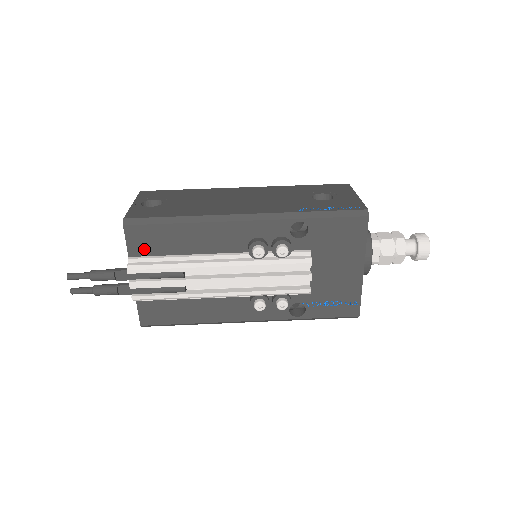
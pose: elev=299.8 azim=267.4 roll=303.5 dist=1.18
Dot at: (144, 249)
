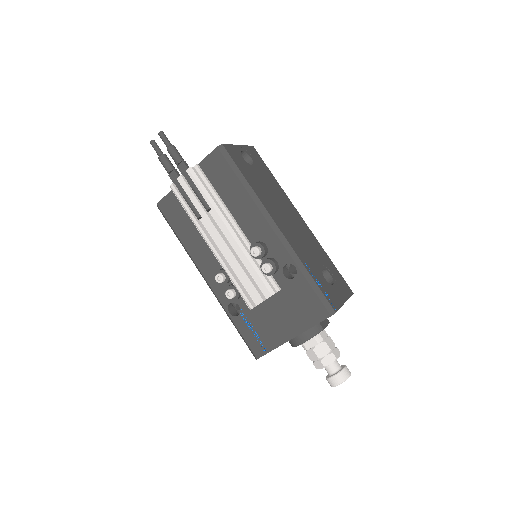
Dot at: (210, 171)
